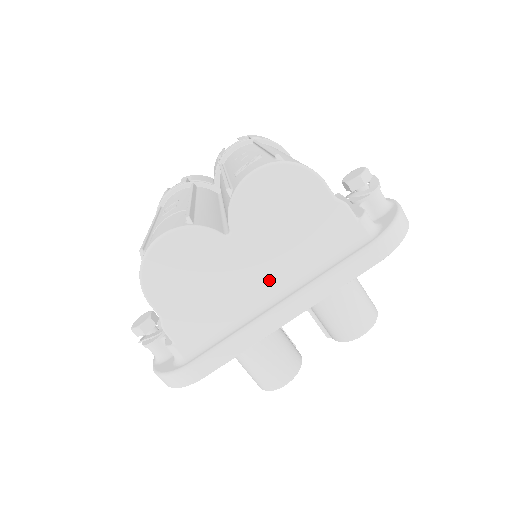
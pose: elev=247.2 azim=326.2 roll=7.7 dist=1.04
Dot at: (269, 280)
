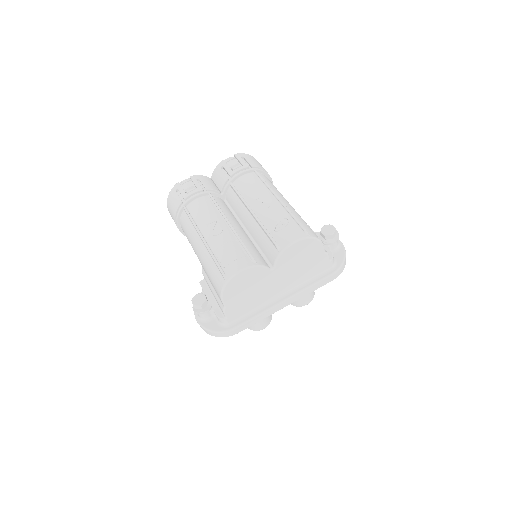
Dot at: (282, 288)
